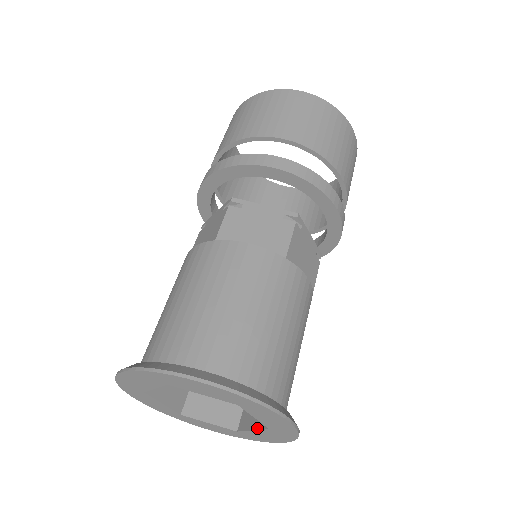
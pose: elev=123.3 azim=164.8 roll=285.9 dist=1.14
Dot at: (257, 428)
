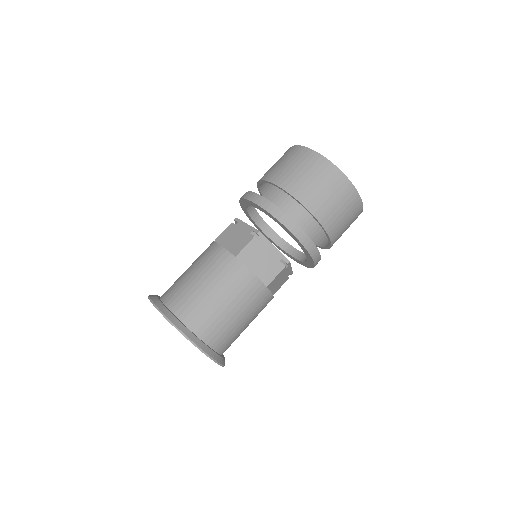
Dot at: occluded
